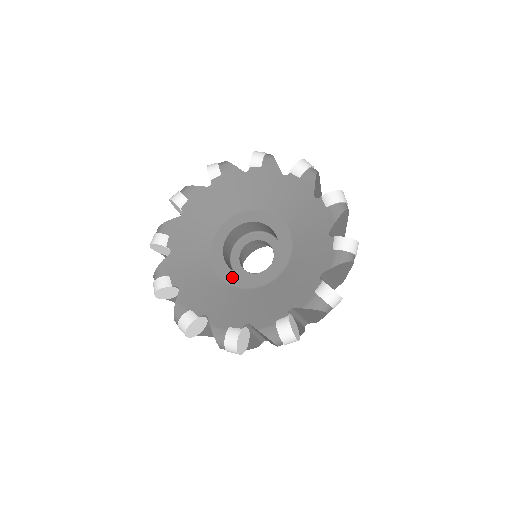
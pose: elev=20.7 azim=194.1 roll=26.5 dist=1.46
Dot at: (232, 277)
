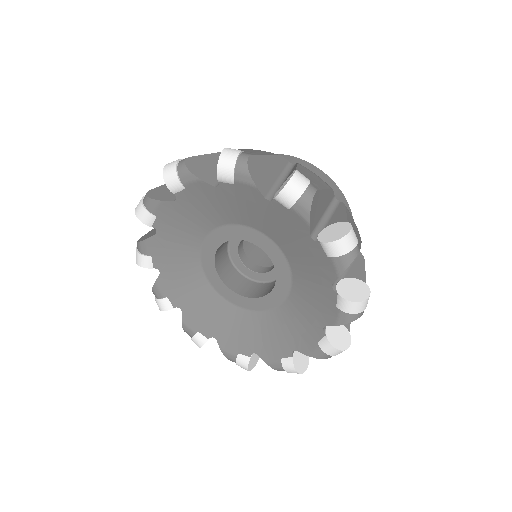
Dot at: (232, 296)
